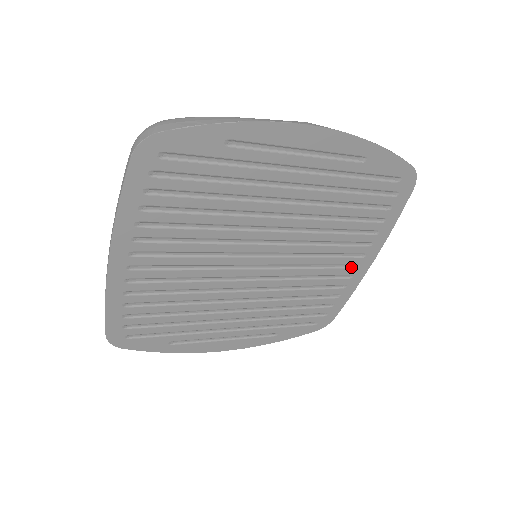
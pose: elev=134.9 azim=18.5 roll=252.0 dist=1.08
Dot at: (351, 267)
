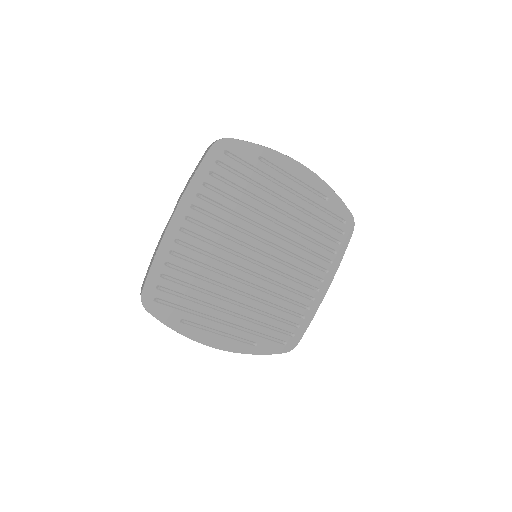
Dot at: (314, 289)
